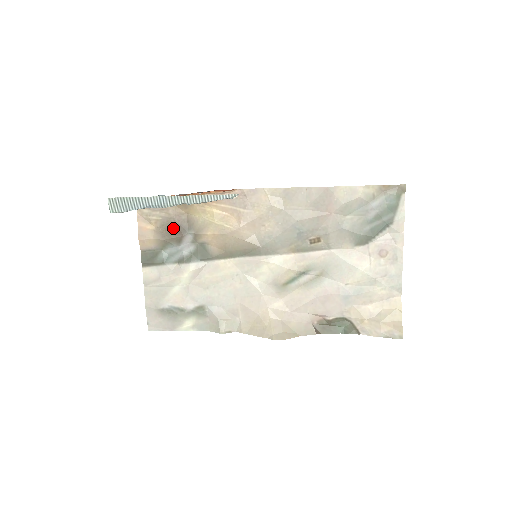
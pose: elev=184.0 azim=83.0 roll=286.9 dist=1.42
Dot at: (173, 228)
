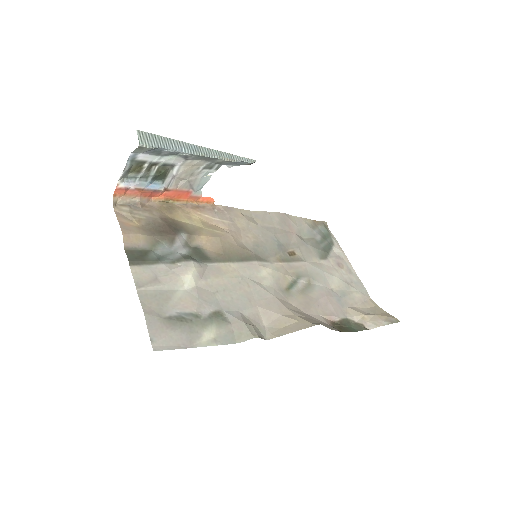
Dot at: (162, 227)
